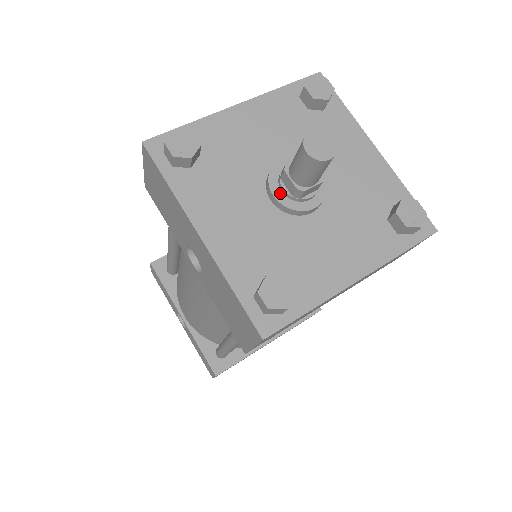
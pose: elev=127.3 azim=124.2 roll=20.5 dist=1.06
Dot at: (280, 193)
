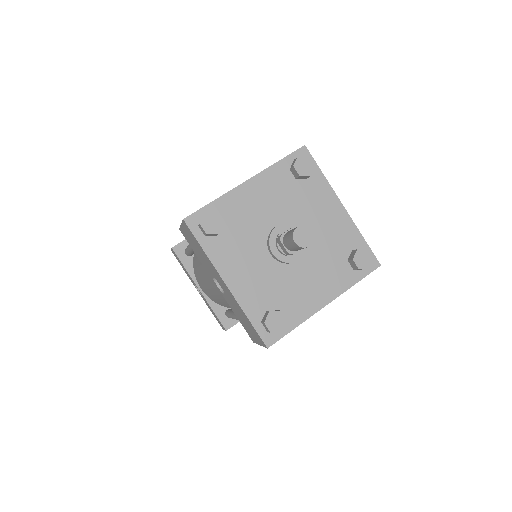
Dot at: (277, 251)
